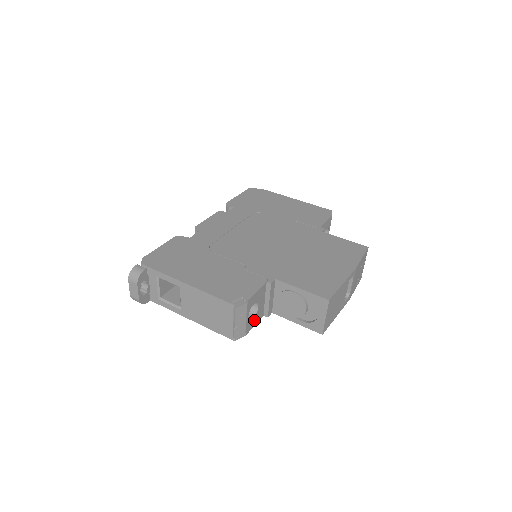
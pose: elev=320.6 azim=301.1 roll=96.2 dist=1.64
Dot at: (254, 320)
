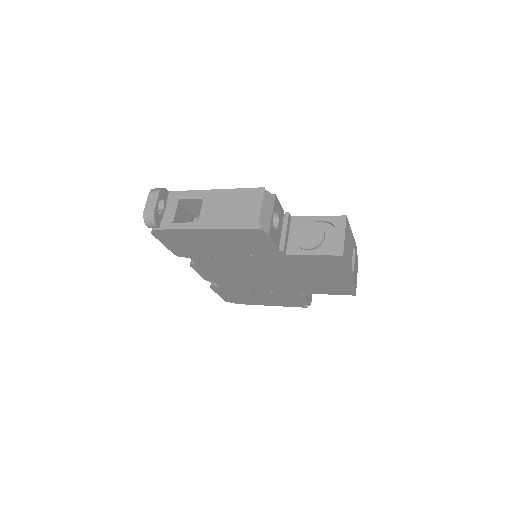
Dot at: (274, 235)
